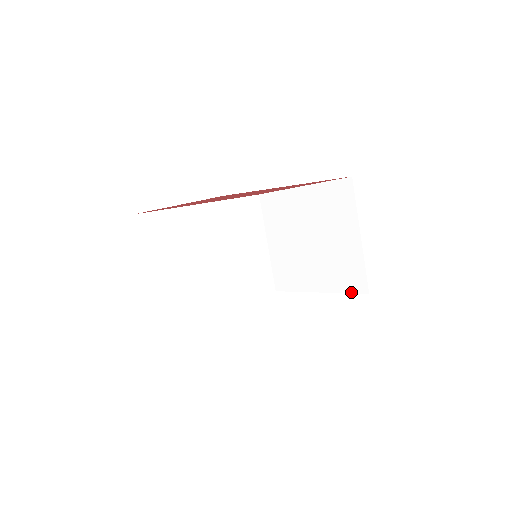
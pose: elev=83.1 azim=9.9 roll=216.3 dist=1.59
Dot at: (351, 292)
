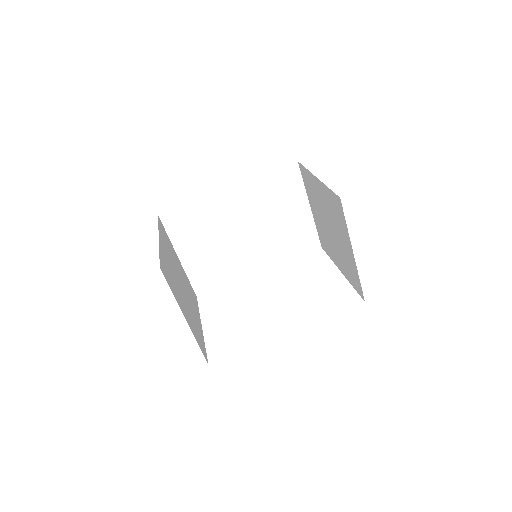
Dot at: (356, 290)
